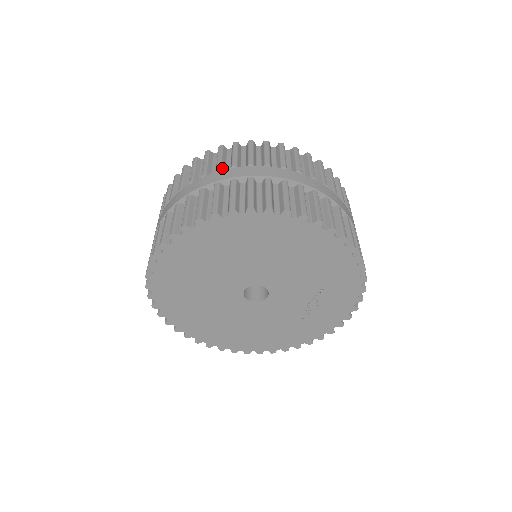
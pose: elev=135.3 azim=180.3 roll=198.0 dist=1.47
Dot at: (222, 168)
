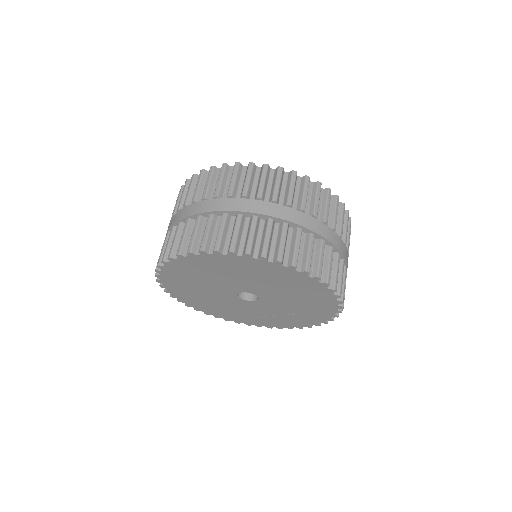
Dot at: (292, 204)
